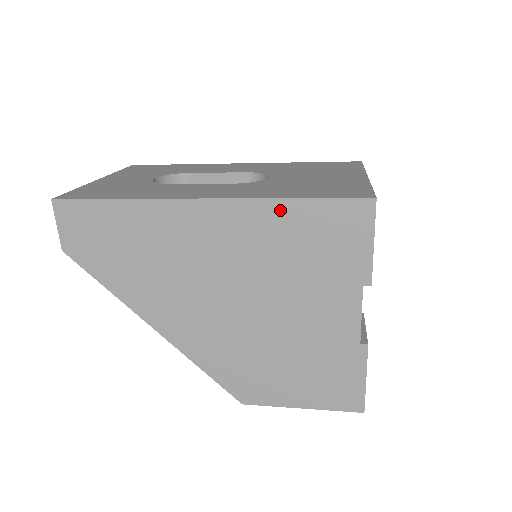
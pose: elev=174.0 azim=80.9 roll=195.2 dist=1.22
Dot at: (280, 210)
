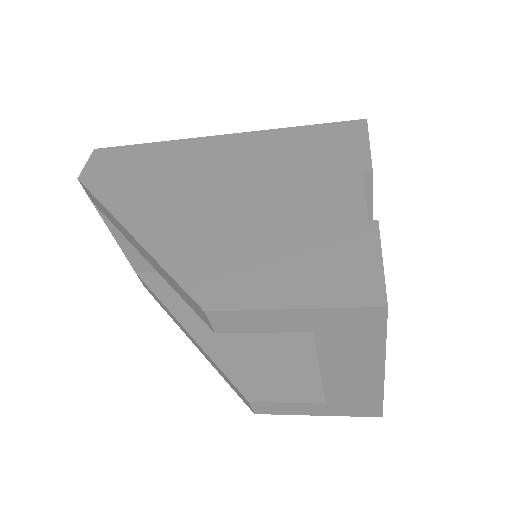
Dot at: (284, 134)
